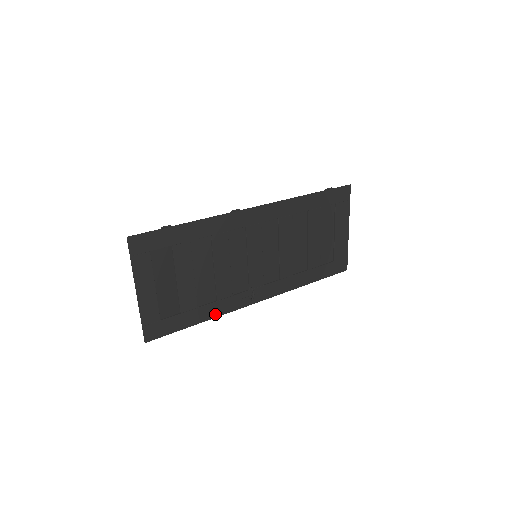
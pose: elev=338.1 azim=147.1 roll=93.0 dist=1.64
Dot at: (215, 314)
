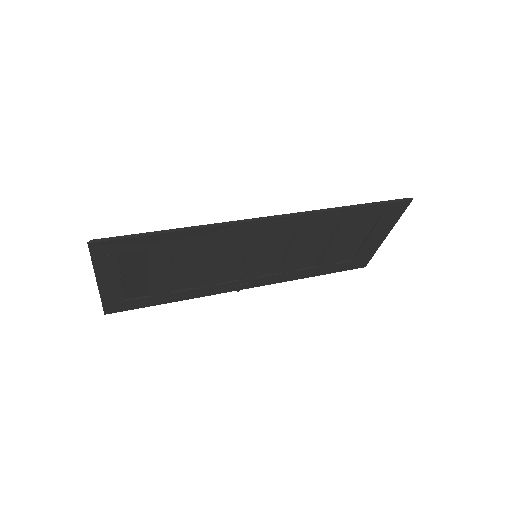
Dot at: (191, 296)
